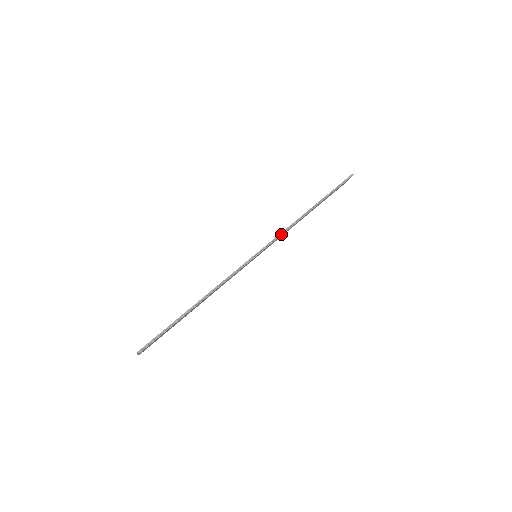
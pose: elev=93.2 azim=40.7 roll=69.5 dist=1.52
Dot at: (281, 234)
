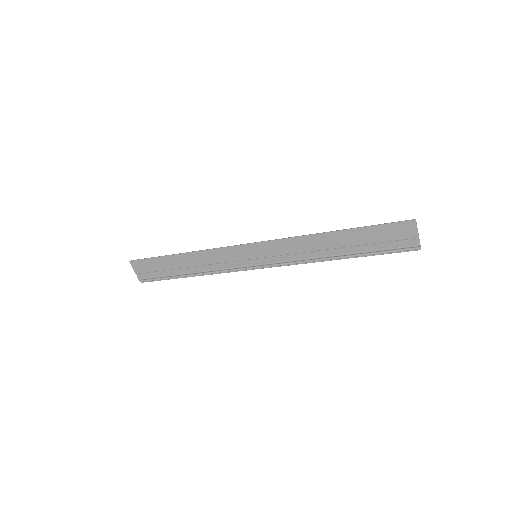
Dot at: occluded
